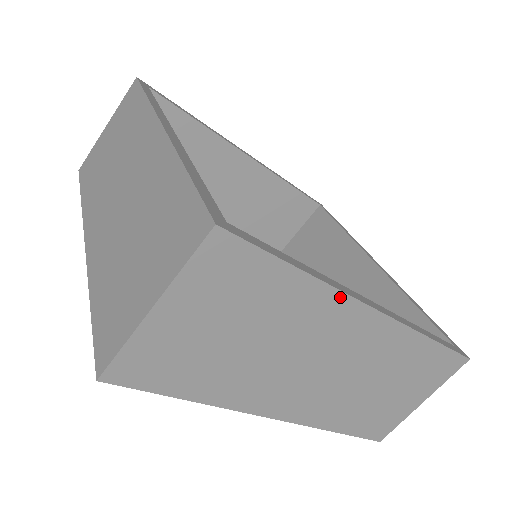
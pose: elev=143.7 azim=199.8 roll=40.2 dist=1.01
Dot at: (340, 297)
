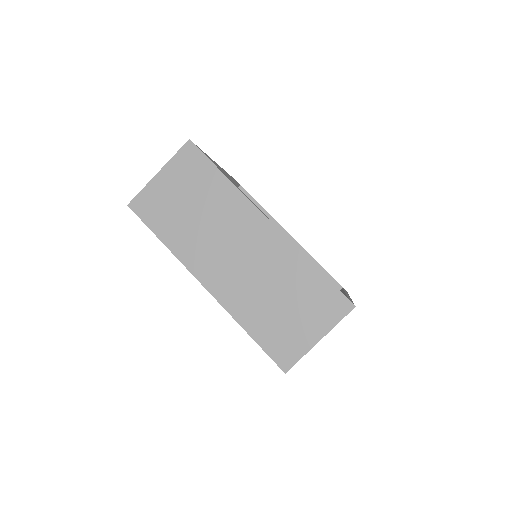
Dot at: (245, 200)
